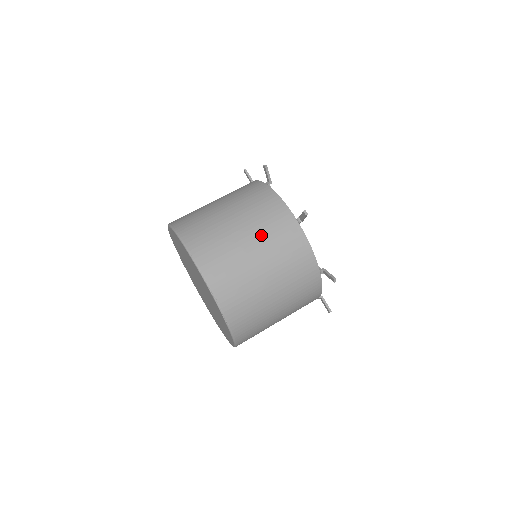
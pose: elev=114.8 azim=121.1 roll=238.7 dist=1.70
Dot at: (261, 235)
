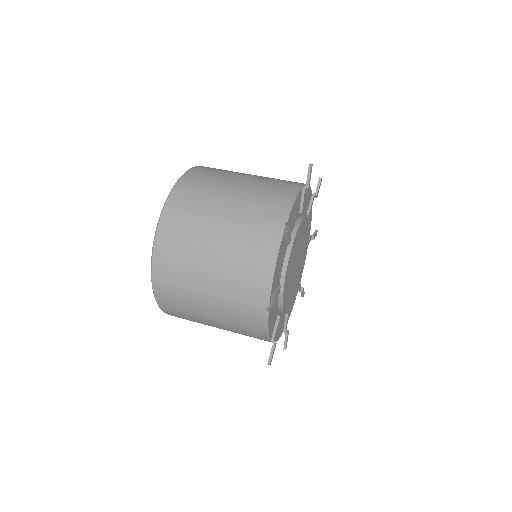
Dot at: (240, 215)
